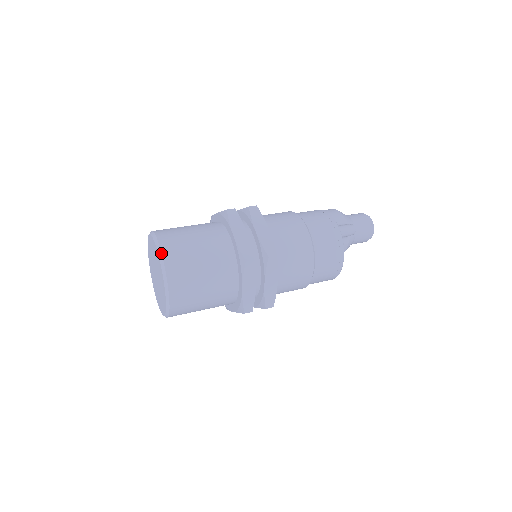
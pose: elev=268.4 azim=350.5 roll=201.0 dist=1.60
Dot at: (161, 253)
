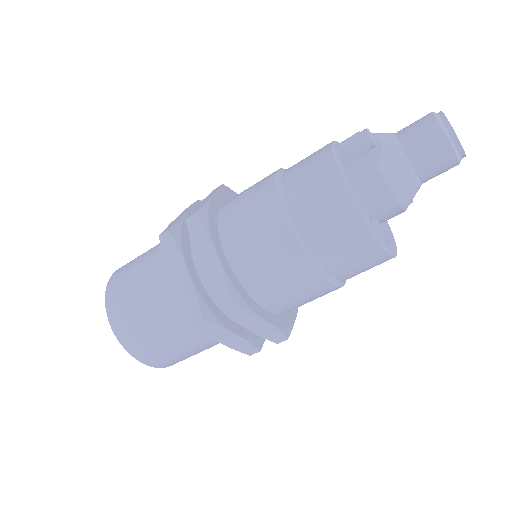
Dot at: (113, 273)
